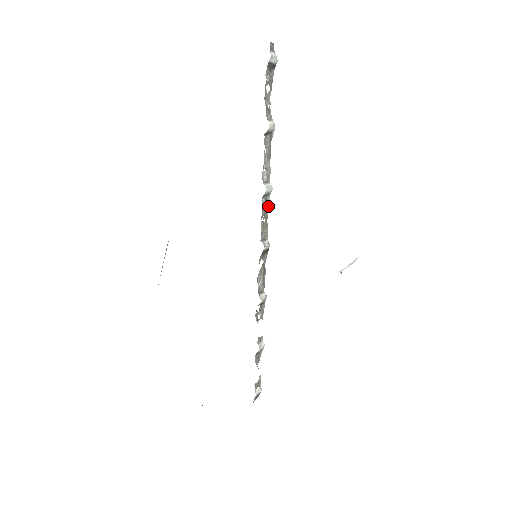
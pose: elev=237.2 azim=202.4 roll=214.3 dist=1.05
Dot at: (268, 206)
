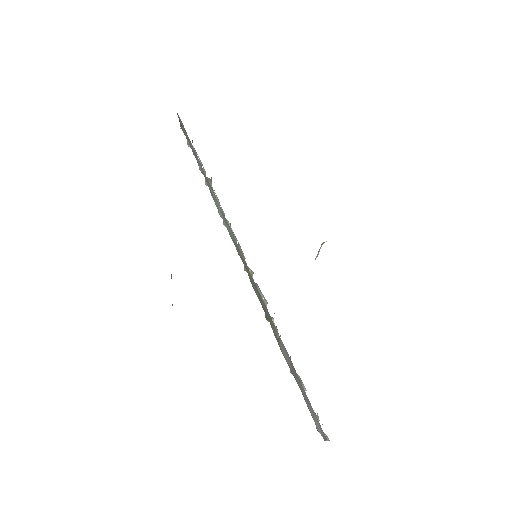
Dot at: occluded
